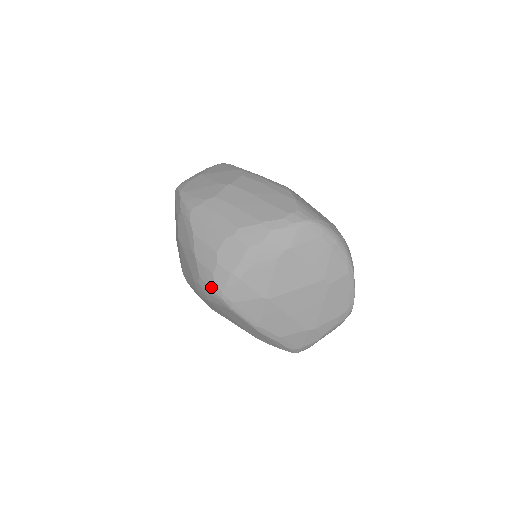
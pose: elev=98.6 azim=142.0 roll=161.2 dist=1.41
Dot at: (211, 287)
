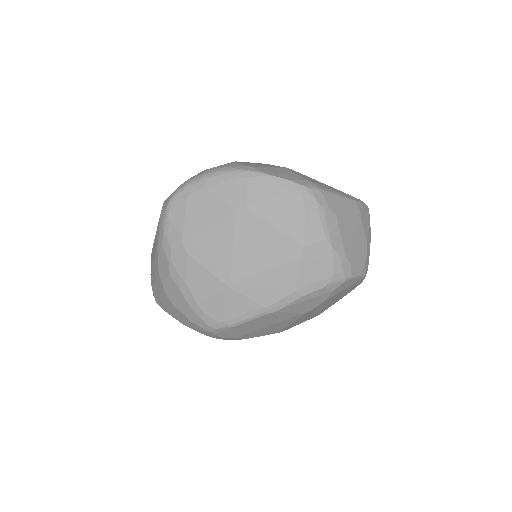
Dot at: (205, 331)
